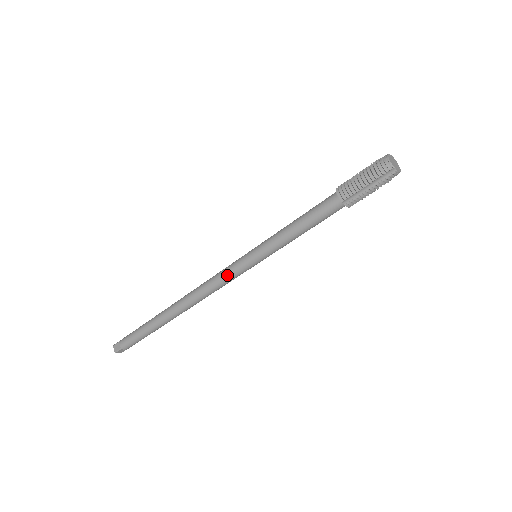
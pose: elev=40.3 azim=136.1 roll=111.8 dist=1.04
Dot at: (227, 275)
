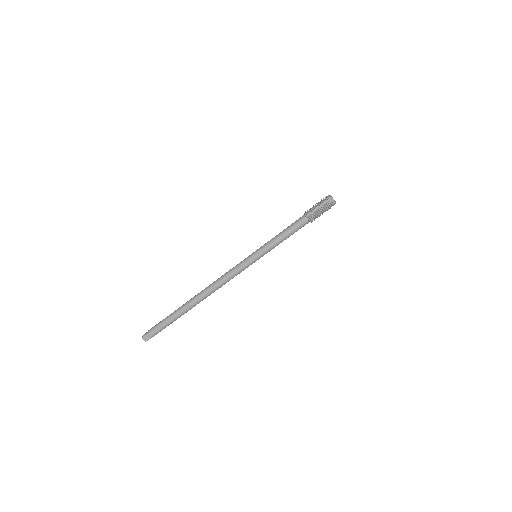
Dot at: (236, 266)
